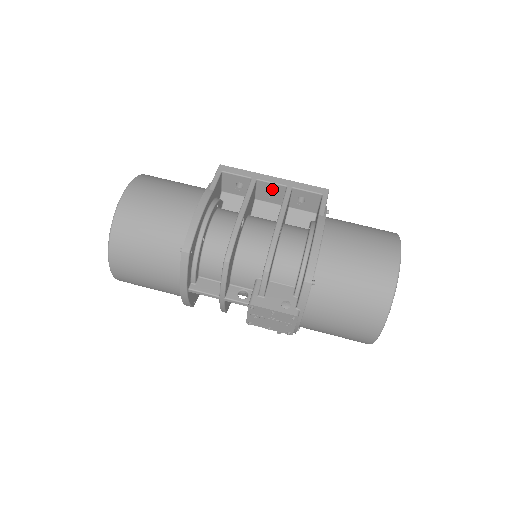
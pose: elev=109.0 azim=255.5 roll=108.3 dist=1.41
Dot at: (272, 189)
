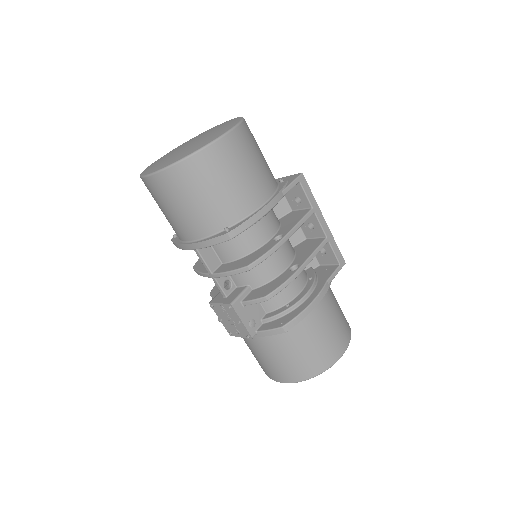
Dot at: (315, 226)
